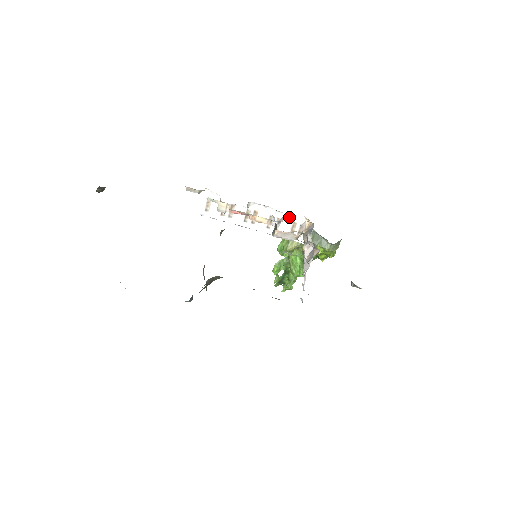
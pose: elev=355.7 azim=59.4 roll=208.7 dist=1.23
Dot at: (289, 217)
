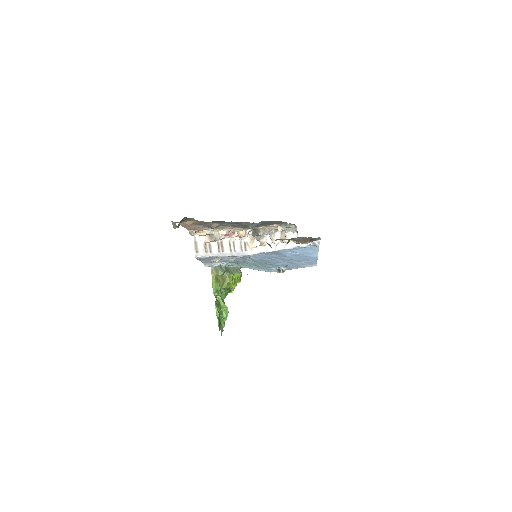
Dot at: occluded
